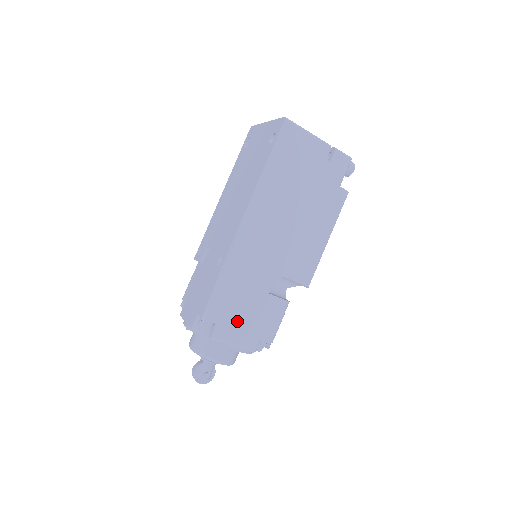
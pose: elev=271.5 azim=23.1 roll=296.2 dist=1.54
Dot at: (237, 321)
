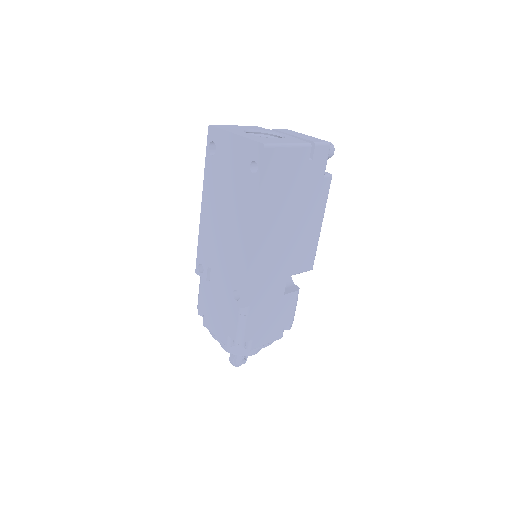
Dot at: (264, 329)
